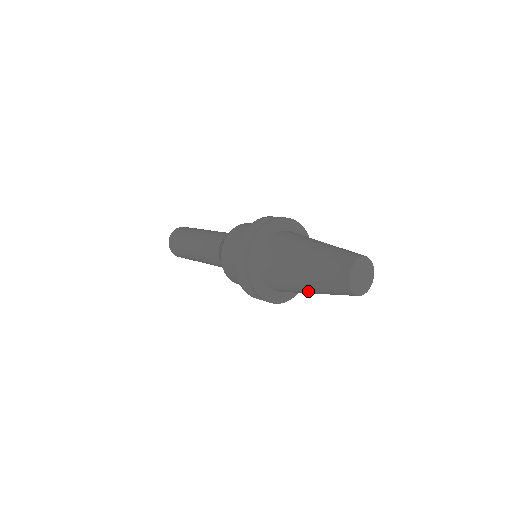
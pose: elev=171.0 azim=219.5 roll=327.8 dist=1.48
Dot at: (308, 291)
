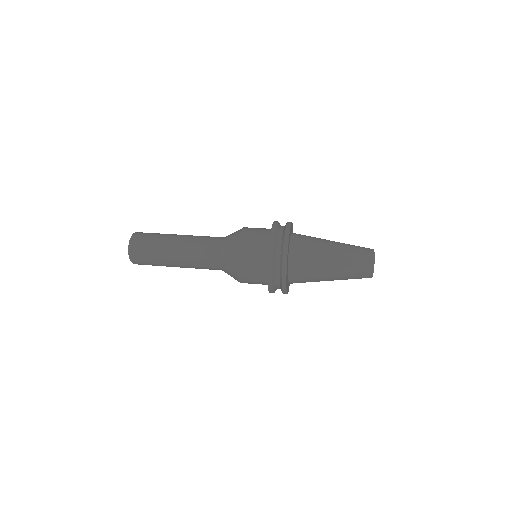
Dot at: (329, 279)
